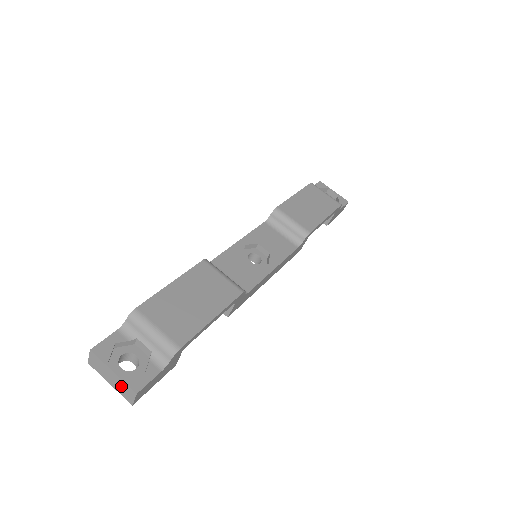
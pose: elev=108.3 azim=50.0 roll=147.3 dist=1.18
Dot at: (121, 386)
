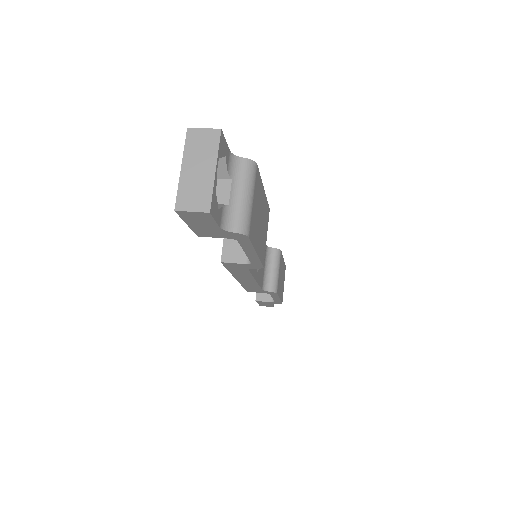
Dot at: (198, 187)
